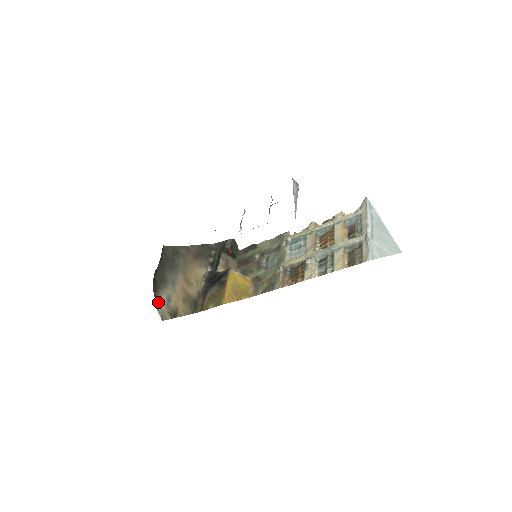
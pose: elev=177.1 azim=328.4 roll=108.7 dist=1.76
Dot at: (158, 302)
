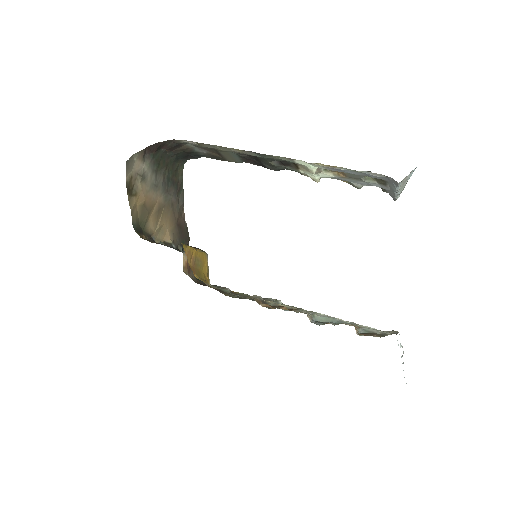
Dot at: (140, 156)
